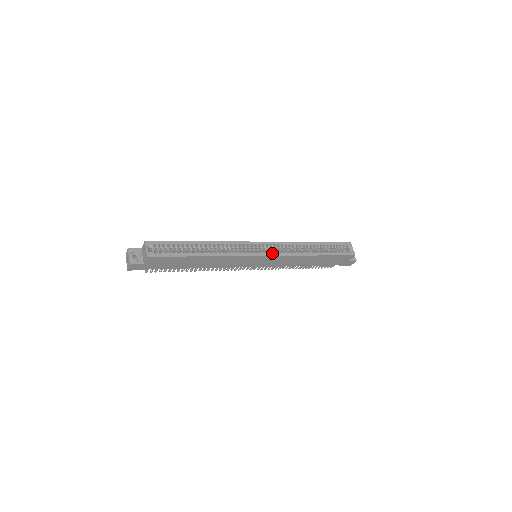
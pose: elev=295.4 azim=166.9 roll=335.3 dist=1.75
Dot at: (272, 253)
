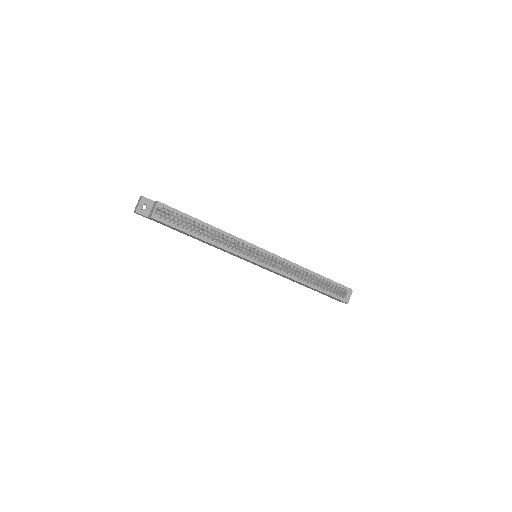
Dot at: (268, 265)
